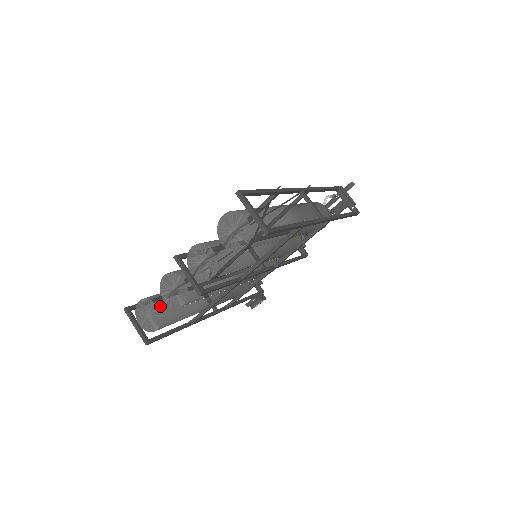
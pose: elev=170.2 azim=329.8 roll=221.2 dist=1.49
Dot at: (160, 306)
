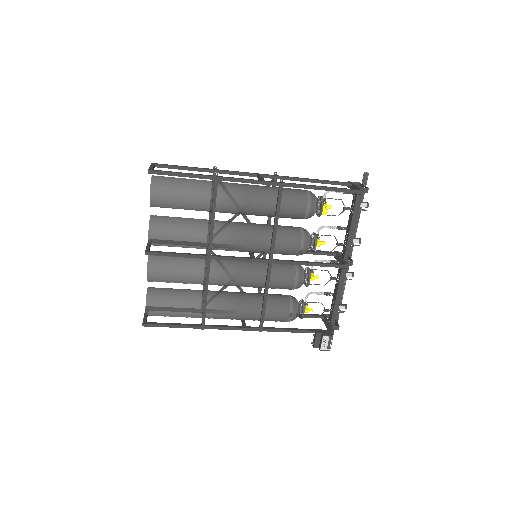
Dot at: (150, 289)
